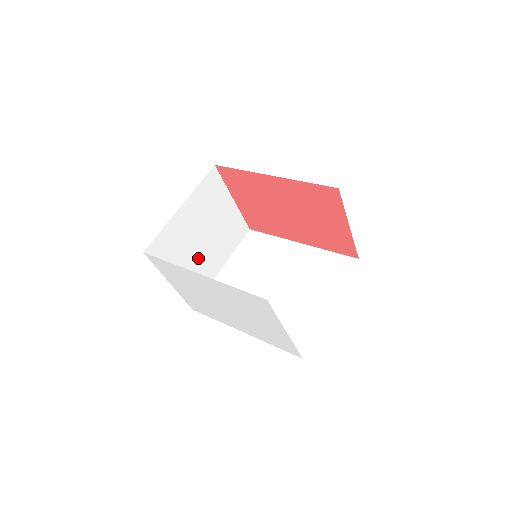
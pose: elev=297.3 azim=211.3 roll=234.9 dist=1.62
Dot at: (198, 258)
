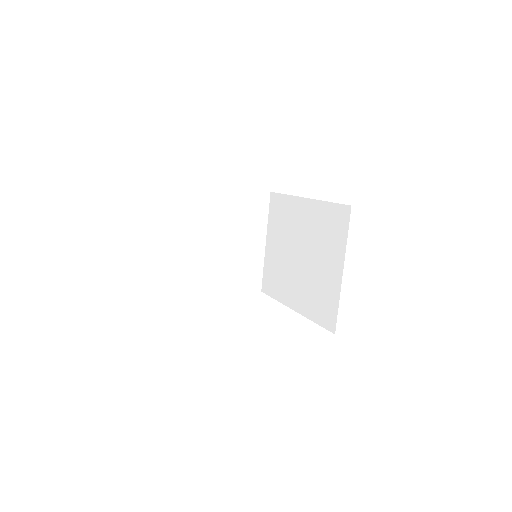
Dot at: (233, 258)
